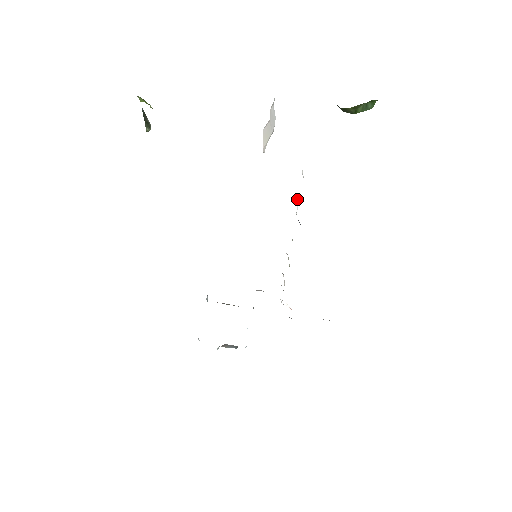
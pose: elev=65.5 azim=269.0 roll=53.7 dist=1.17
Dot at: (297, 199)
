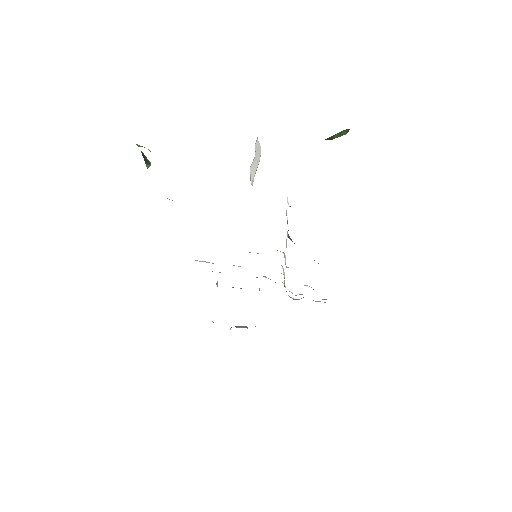
Dot at: occluded
